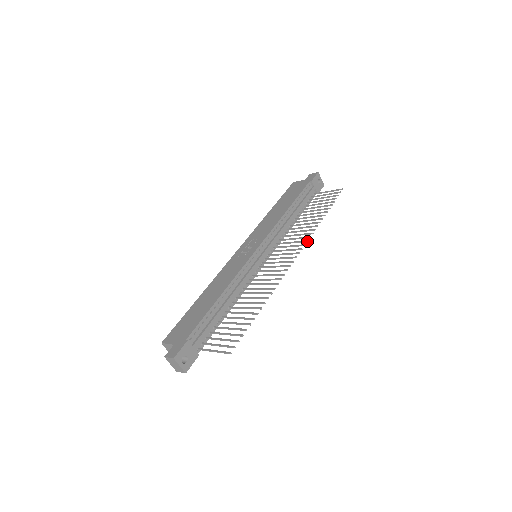
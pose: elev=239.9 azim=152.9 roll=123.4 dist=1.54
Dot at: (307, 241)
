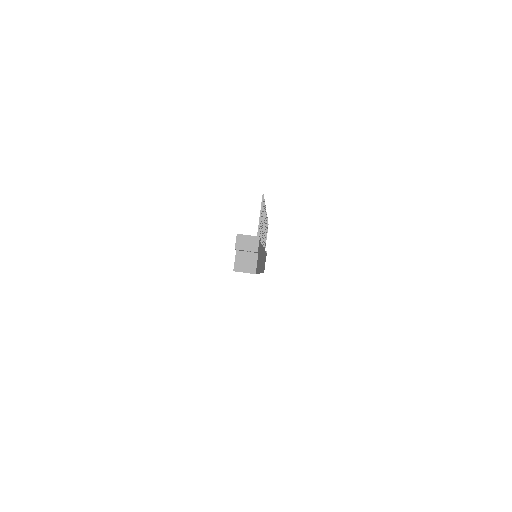
Dot at: occluded
